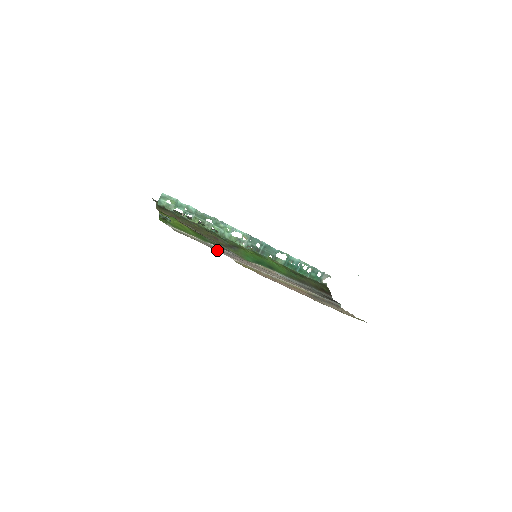
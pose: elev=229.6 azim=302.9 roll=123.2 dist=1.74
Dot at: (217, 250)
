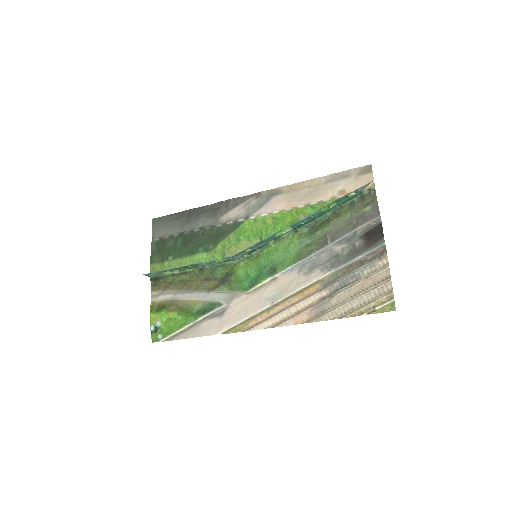
Dot at: (205, 329)
